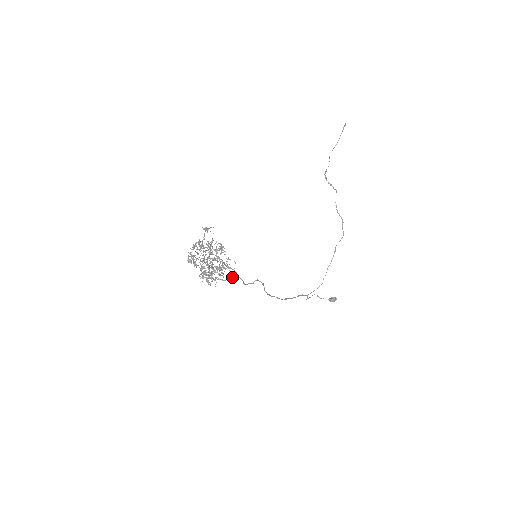
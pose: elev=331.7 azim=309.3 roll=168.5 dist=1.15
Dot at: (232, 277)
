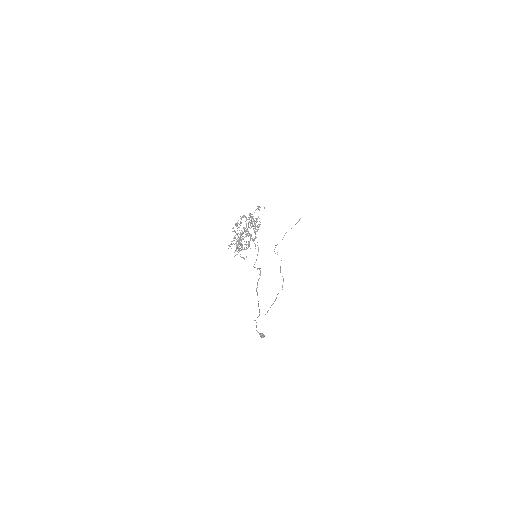
Dot at: (246, 257)
